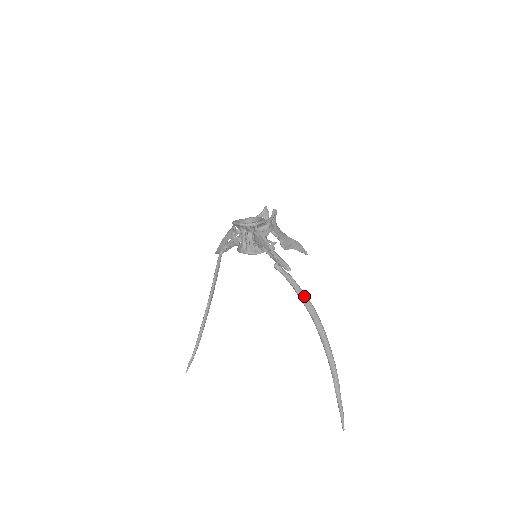
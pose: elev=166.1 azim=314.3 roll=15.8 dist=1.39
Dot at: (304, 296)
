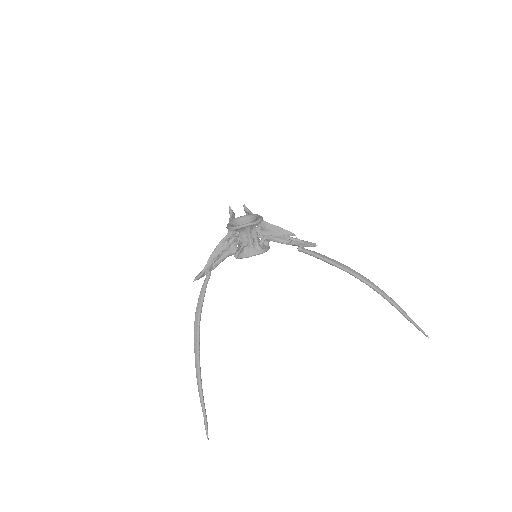
Dot at: (336, 262)
